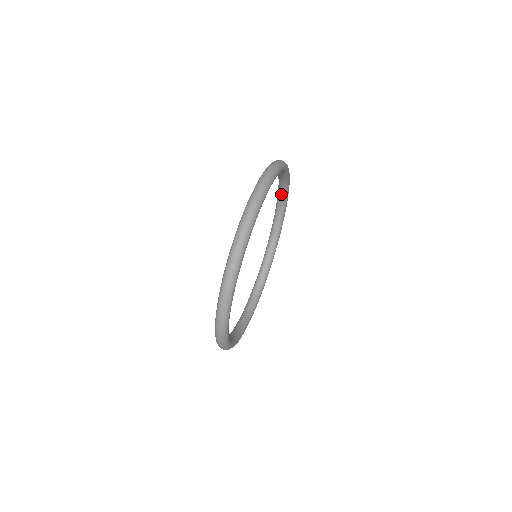
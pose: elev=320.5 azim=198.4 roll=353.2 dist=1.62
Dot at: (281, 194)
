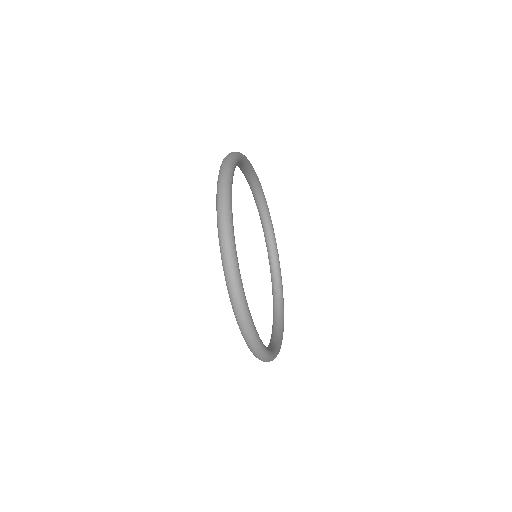
Dot at: occluded
